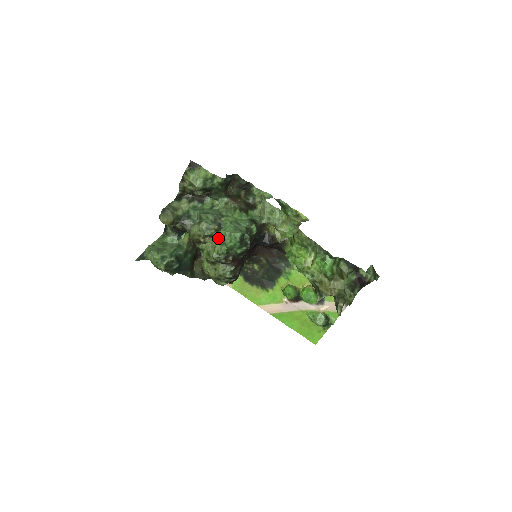
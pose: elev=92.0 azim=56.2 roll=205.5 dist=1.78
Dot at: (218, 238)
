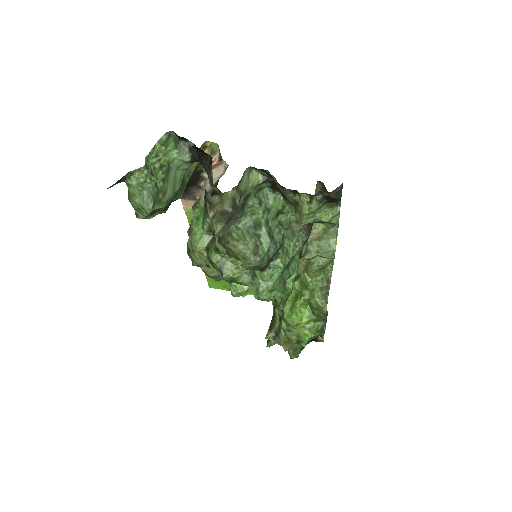
Dot at: (253, 271)
